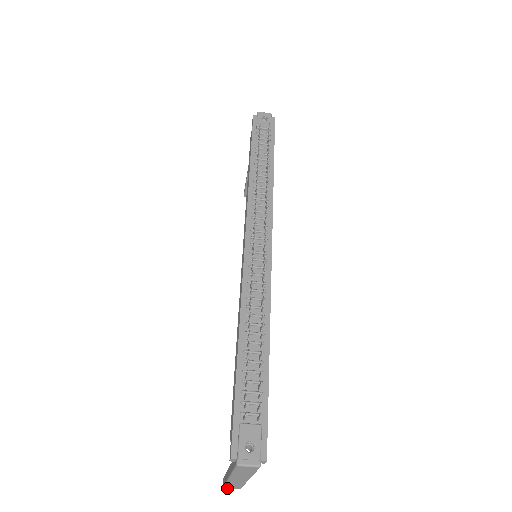
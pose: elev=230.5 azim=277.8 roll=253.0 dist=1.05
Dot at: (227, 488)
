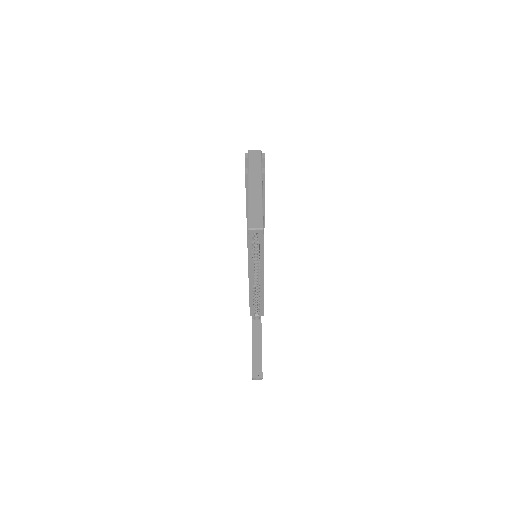
Dot at: (251, 227)
